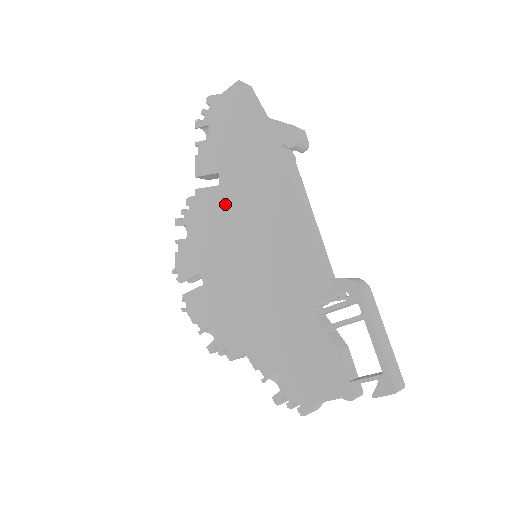
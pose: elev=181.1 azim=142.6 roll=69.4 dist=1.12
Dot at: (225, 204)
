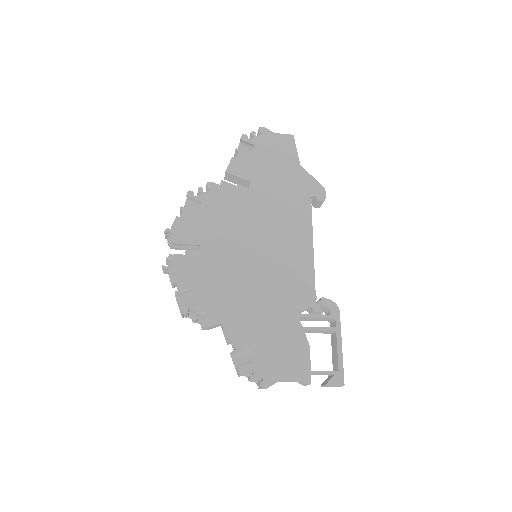
Dot at: (248, 206)
